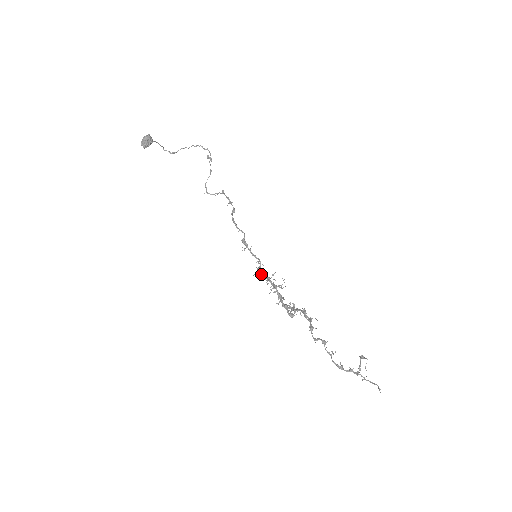
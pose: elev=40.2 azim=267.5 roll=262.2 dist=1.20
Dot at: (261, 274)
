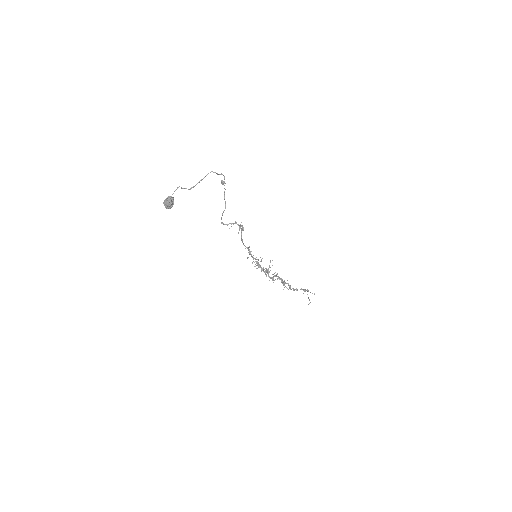
Dot at: (258, 265)
